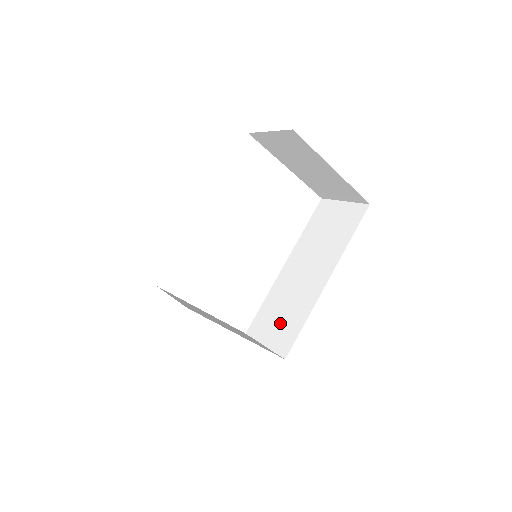
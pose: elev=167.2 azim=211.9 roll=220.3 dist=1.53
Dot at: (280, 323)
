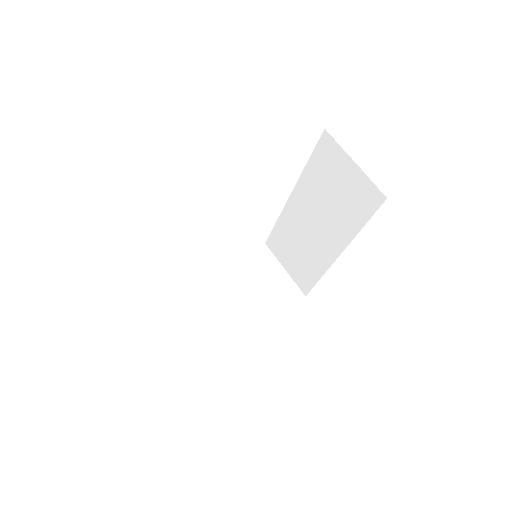
Dot at: (296, 261)
